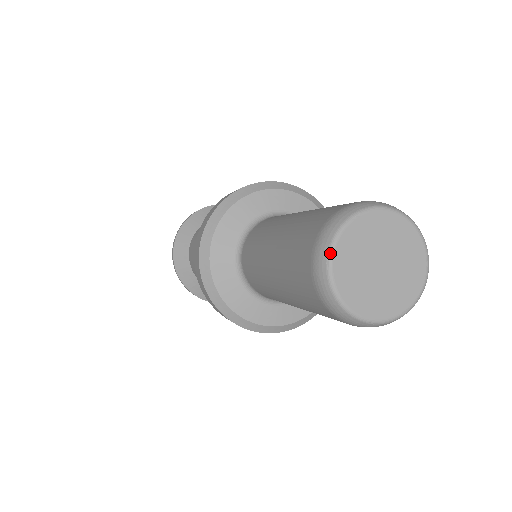
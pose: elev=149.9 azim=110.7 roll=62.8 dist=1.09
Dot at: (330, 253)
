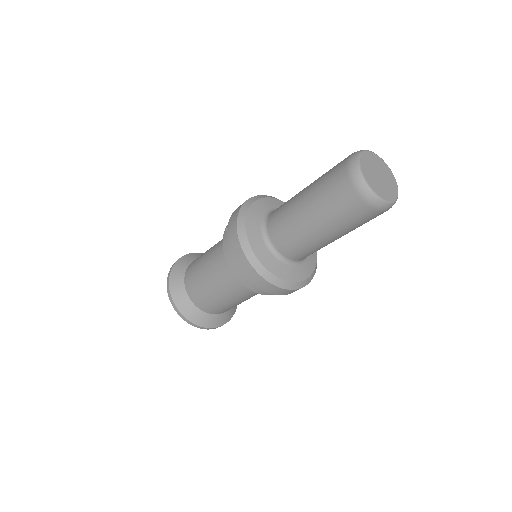
Dot at: (370, 188)
